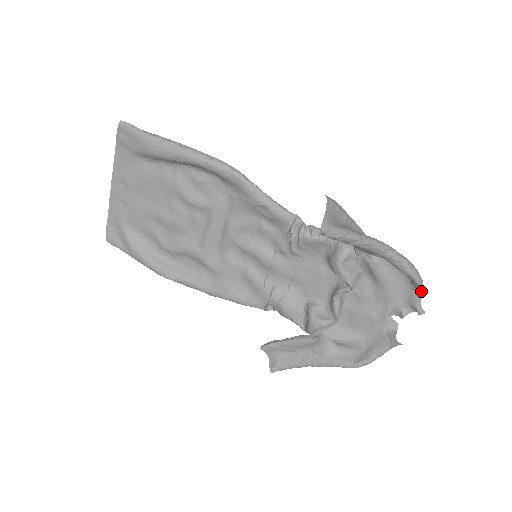
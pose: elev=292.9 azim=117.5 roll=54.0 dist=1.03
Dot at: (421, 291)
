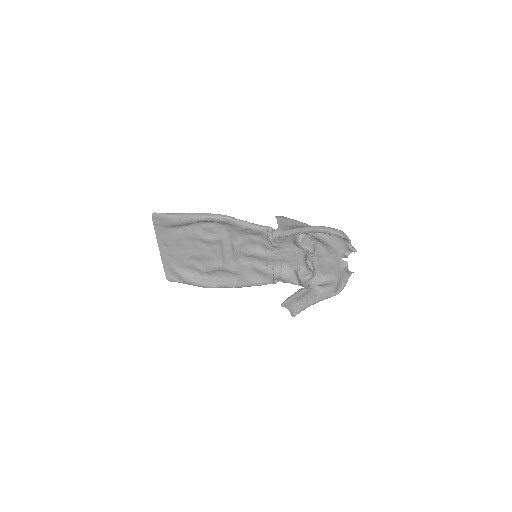
Dot at: (349, 240)
